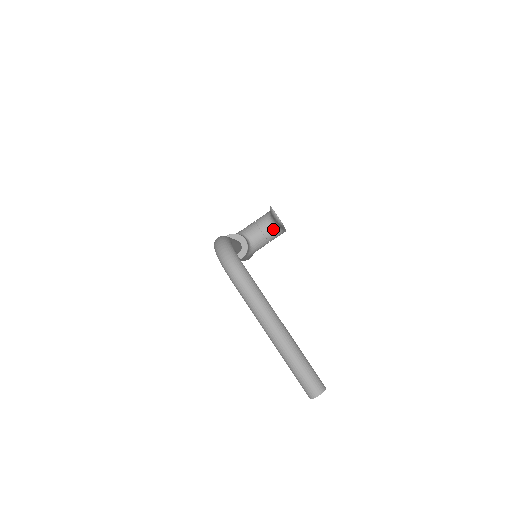
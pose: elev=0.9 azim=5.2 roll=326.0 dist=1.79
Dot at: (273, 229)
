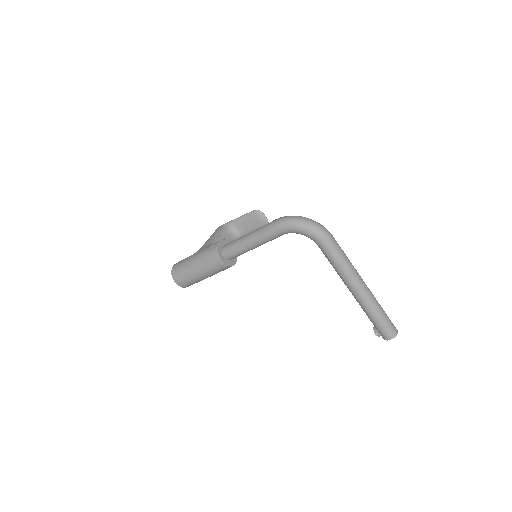
Dot at: occluded
